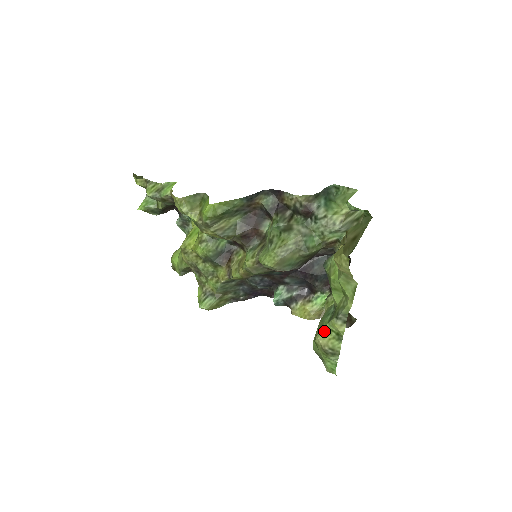
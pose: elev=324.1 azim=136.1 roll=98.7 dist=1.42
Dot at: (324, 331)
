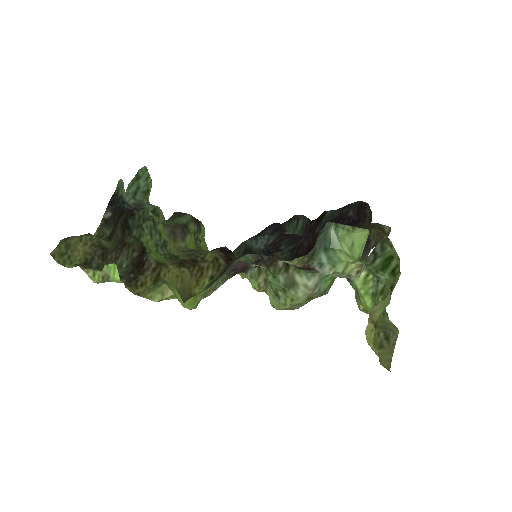
Dot at: occluded
